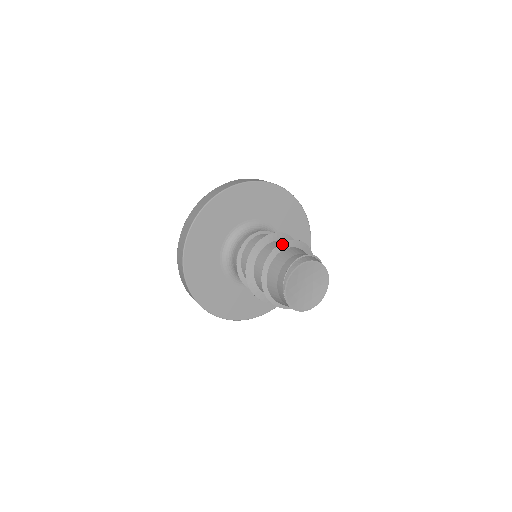
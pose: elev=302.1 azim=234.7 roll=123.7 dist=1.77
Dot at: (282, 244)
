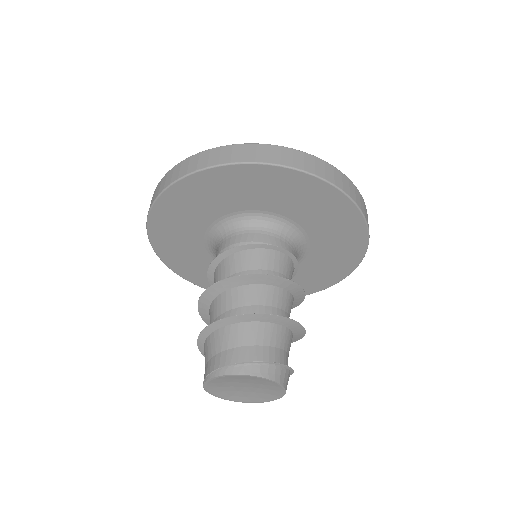
Dot at: (256, 315)
